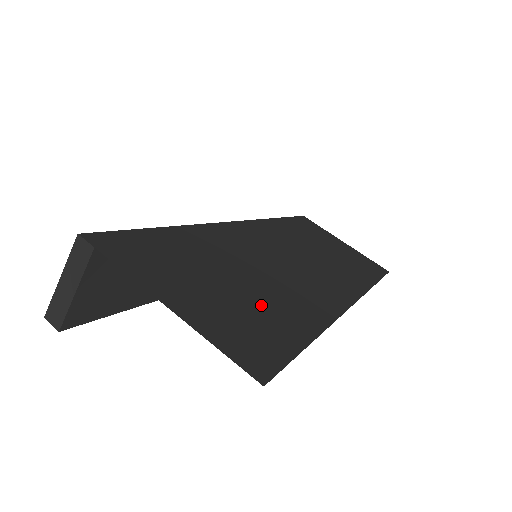
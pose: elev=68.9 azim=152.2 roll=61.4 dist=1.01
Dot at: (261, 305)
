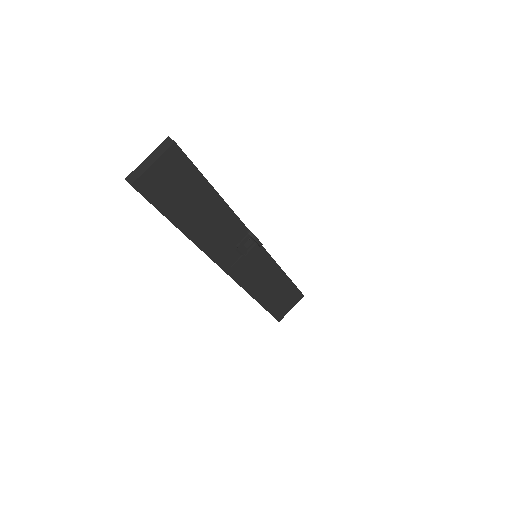
Dot at: occluded
